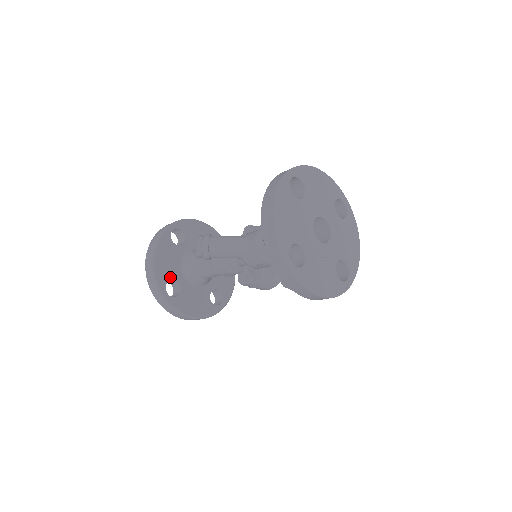
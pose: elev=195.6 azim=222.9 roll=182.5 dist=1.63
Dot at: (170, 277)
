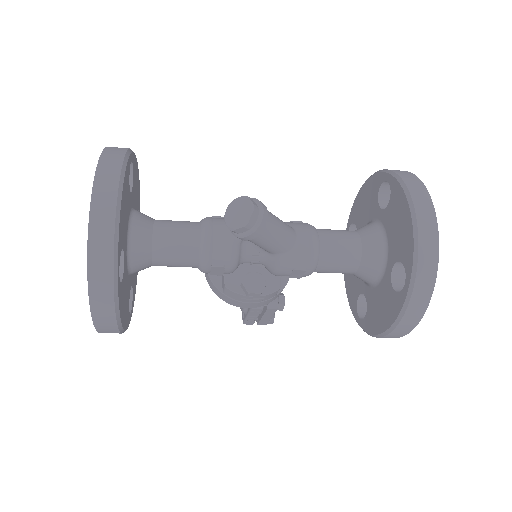
Dot at: (122, 243)
